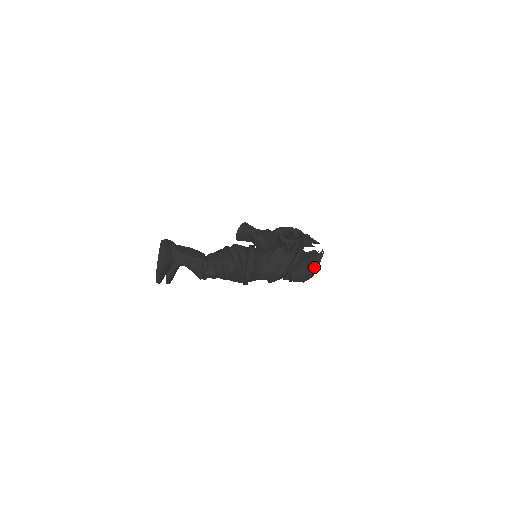
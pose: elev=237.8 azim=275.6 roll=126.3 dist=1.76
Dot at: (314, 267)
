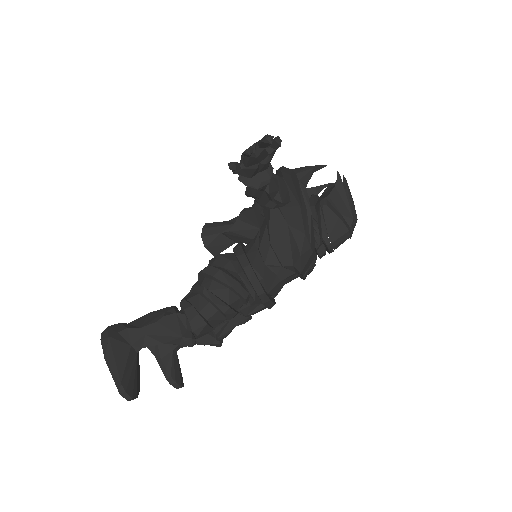
Dot at: (346, 204)
